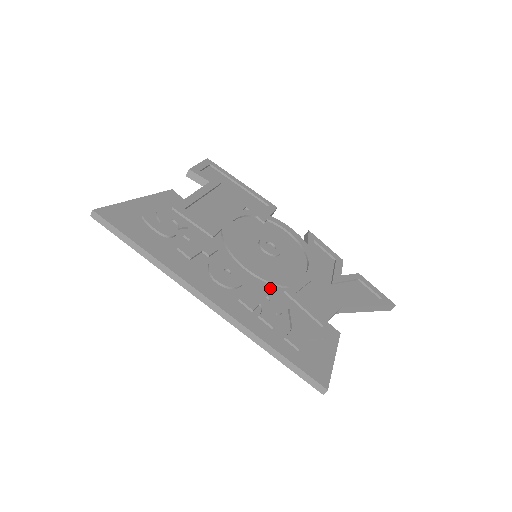
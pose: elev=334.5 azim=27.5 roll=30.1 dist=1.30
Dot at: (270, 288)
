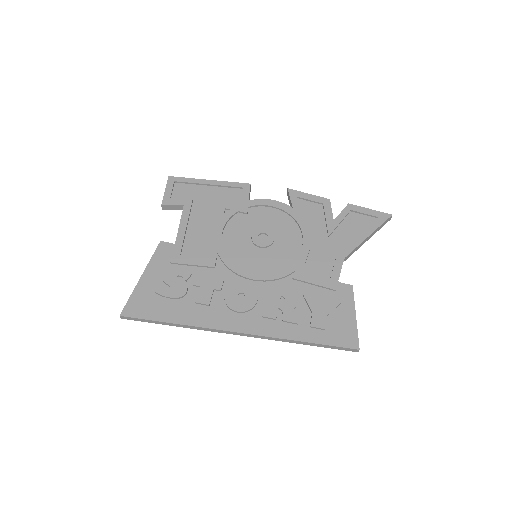
Dot at: (280, 284)
